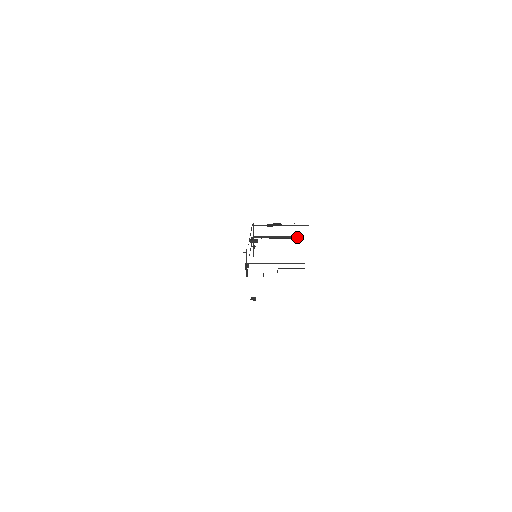
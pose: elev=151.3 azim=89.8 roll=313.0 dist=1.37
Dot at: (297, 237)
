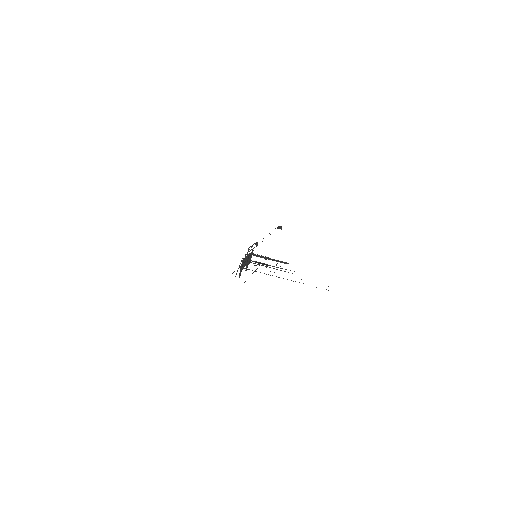
Dot at: (288, 263)
